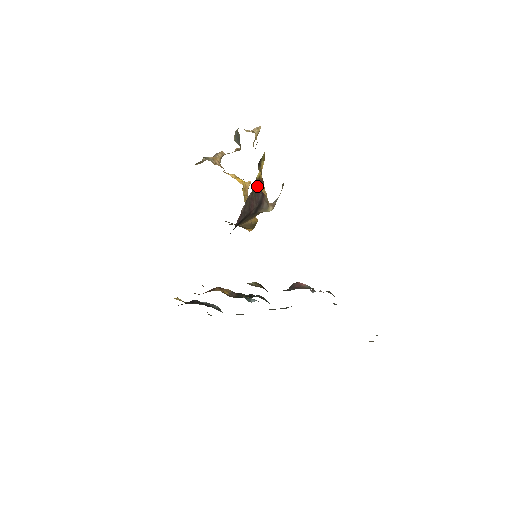
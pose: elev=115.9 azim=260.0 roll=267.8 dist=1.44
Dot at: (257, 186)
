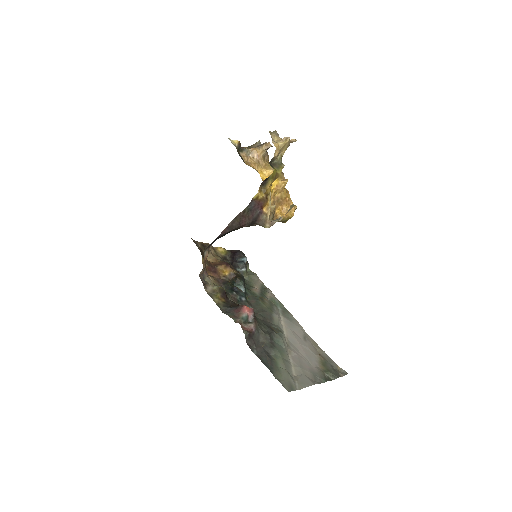
Dot at: (252, 206)
